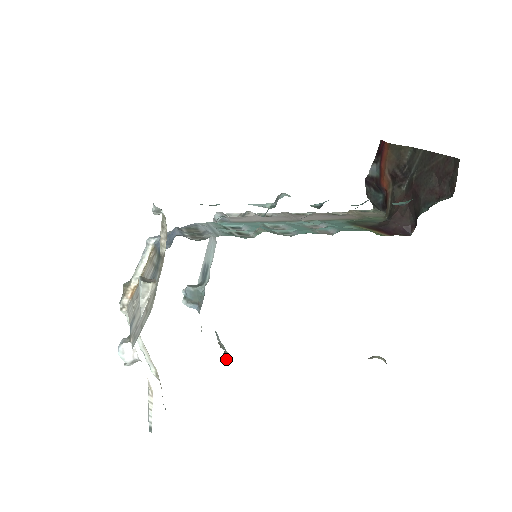
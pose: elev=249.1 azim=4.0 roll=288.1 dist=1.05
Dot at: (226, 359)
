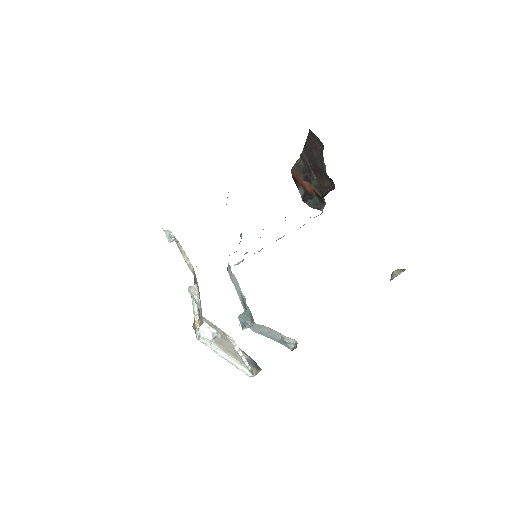
Dot at: occluded
